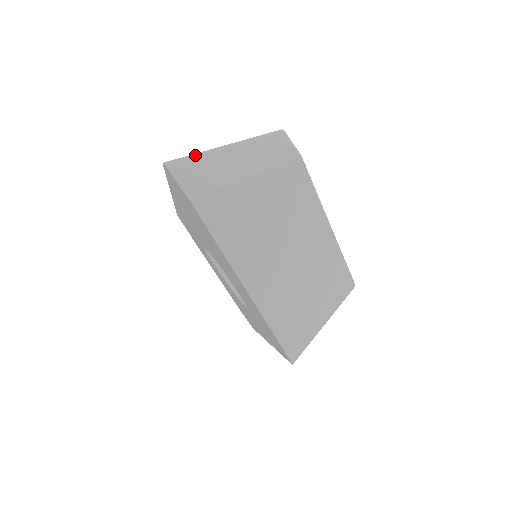
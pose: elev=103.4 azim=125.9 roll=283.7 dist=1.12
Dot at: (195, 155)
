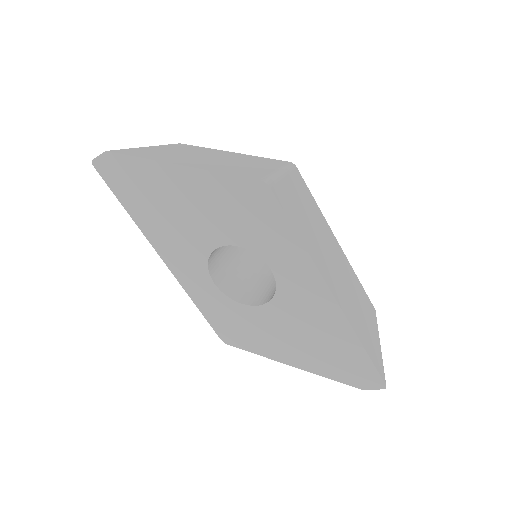
Dot at: occluded
